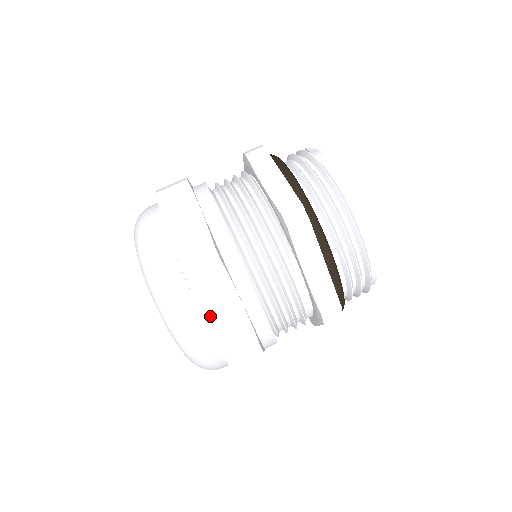
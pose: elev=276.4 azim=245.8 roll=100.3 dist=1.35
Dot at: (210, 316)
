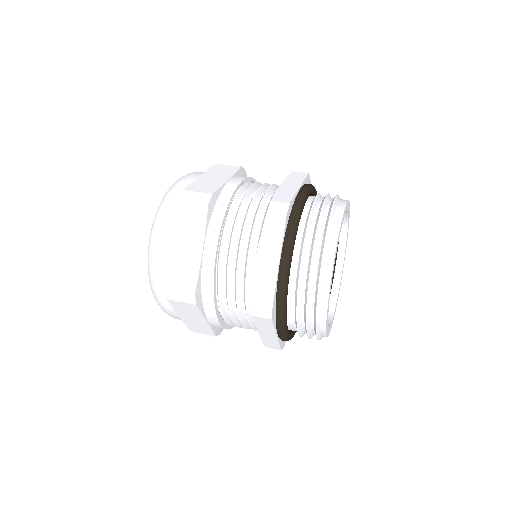
Dot at: (176, 244)
